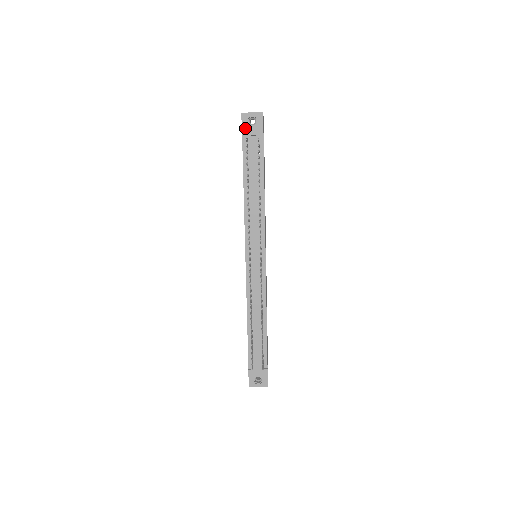
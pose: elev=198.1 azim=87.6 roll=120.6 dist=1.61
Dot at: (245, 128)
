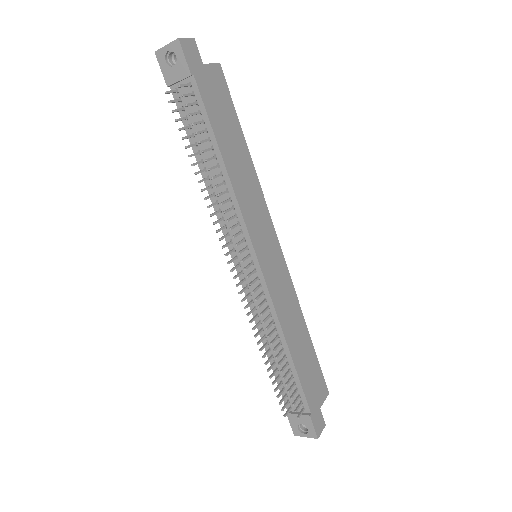
Dot at: (167, 74)
